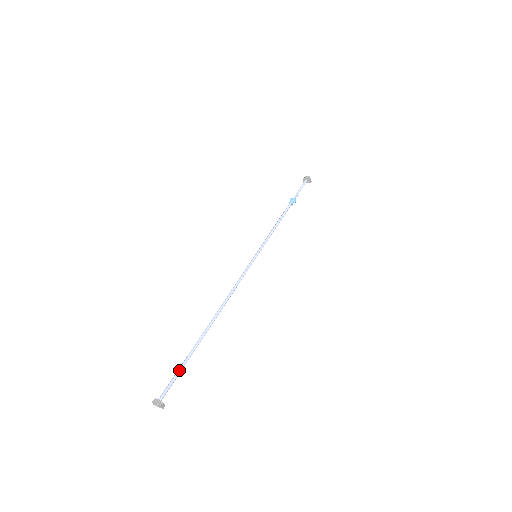
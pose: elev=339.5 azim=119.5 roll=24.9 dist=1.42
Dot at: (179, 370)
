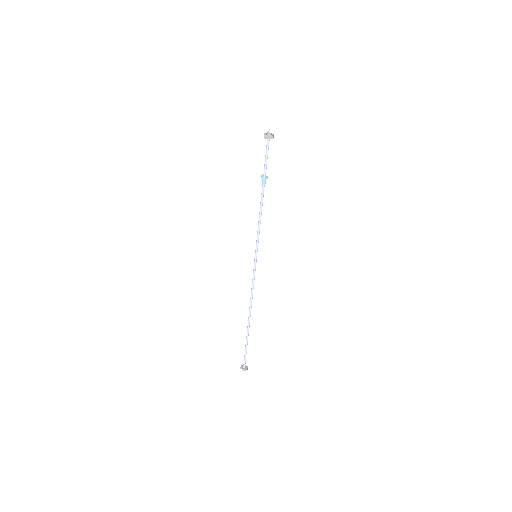
Dot at: (246, 351)
